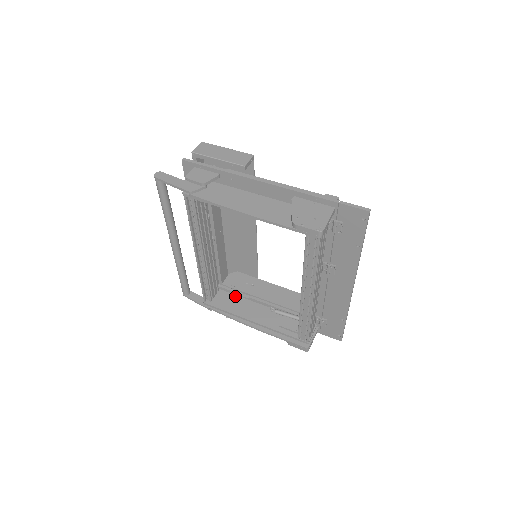
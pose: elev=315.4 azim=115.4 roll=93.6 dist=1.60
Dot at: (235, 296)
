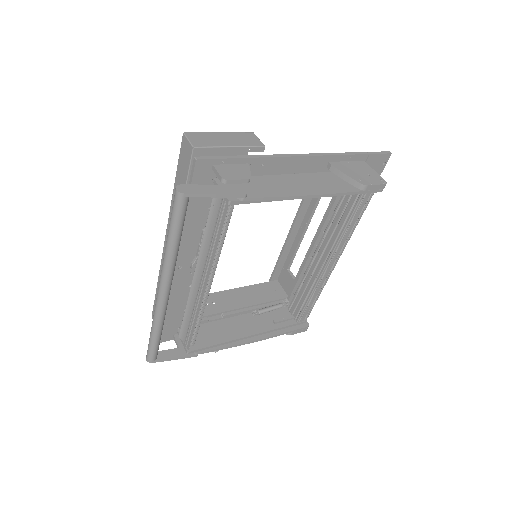
Dot at: (209, 324)
